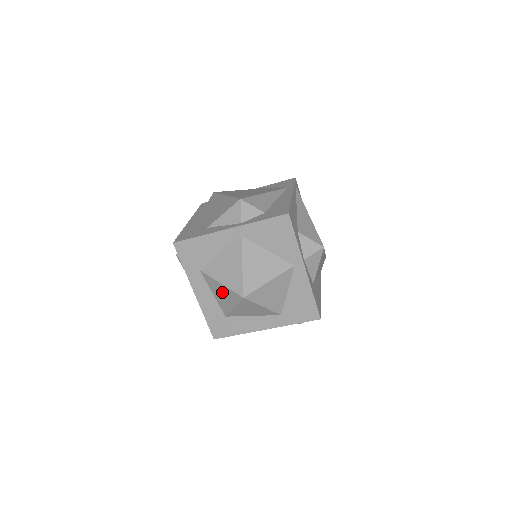
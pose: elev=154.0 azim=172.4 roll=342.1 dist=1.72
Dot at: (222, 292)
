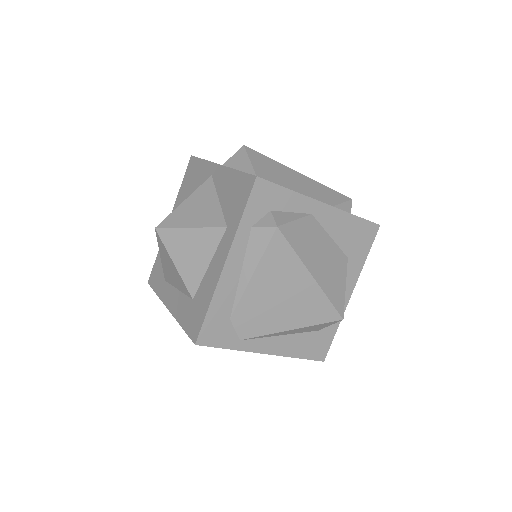
Dot at: (167, 266)
